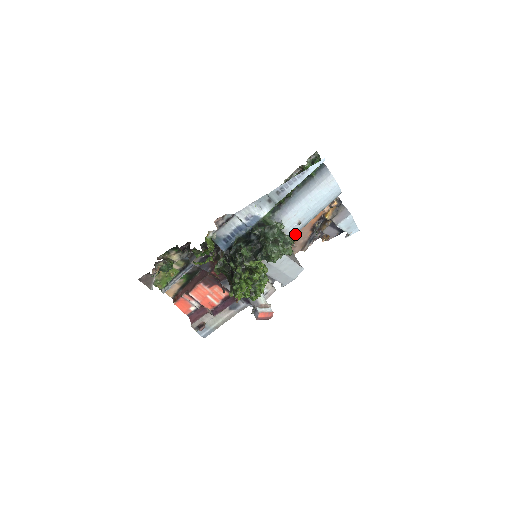
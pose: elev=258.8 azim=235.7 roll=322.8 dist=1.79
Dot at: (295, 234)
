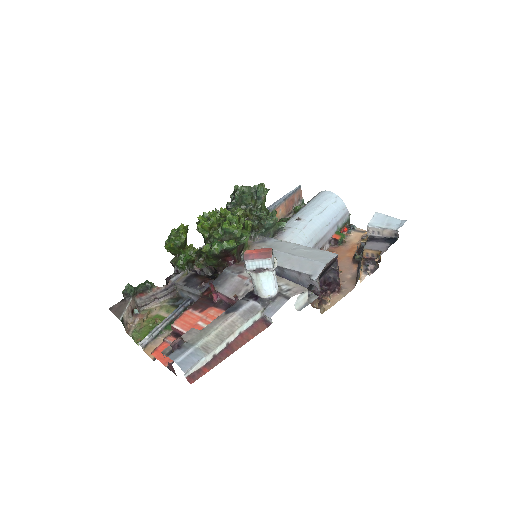
Dot at: (306, 236)
